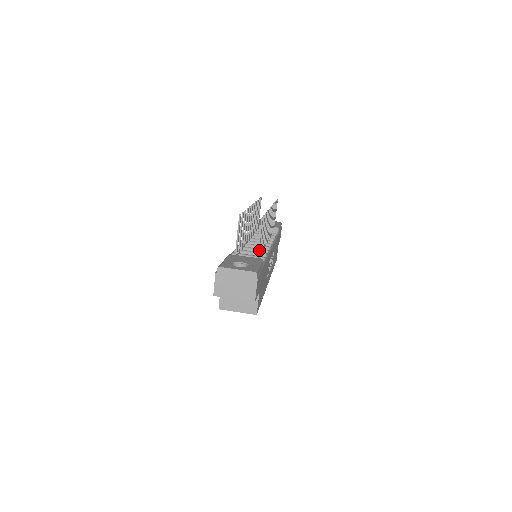
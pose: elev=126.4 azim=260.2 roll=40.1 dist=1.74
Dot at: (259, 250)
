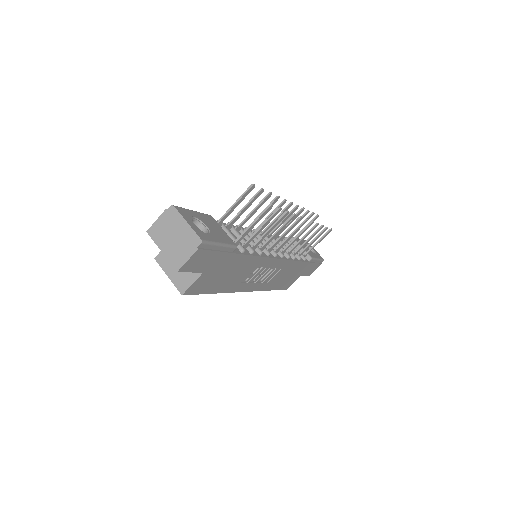
Dot at: (244, 236)
